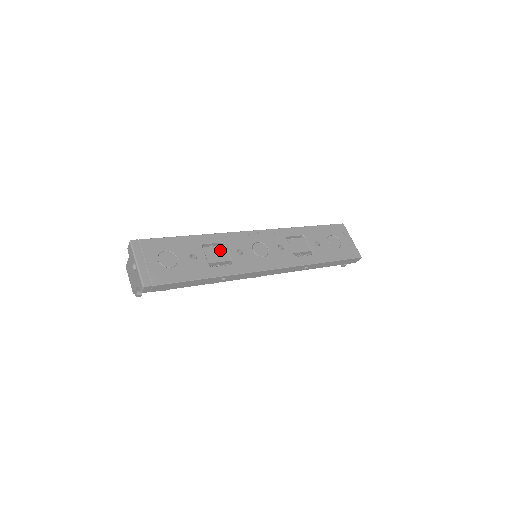
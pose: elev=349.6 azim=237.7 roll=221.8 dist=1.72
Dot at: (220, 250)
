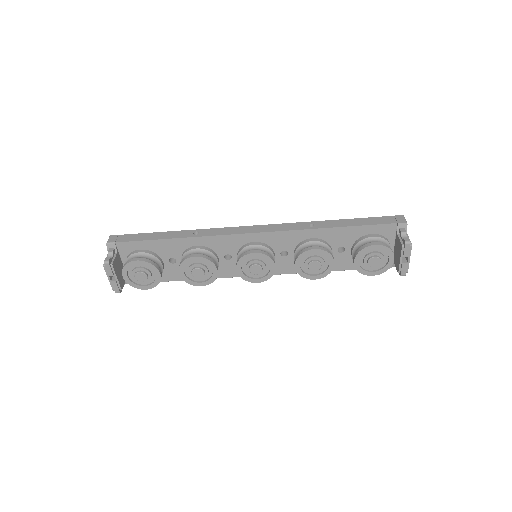
Dot at: occluded
